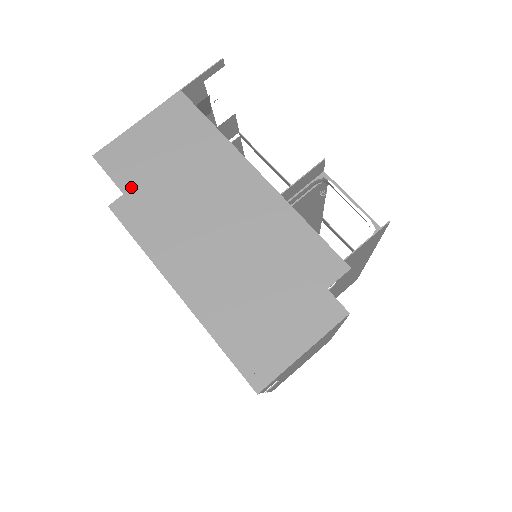
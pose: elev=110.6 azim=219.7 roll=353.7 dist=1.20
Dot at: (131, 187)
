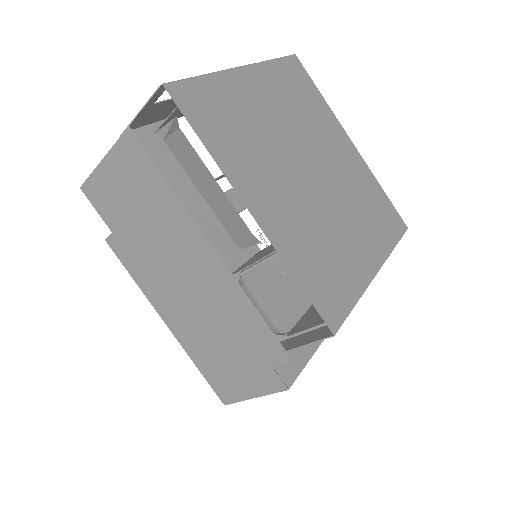
Dot at: (115, 228)
